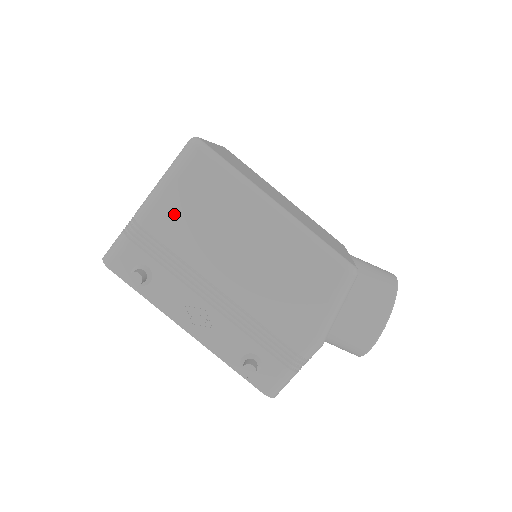
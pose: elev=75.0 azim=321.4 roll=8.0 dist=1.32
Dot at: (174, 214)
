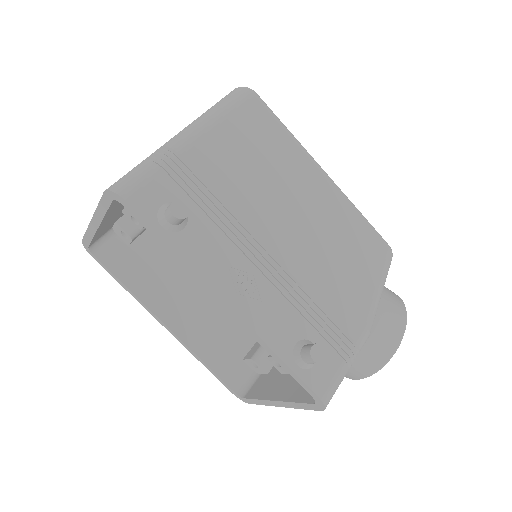
Dot at: (223, 152)
